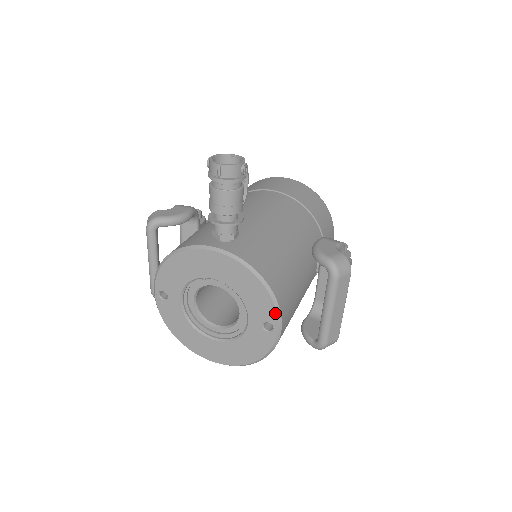
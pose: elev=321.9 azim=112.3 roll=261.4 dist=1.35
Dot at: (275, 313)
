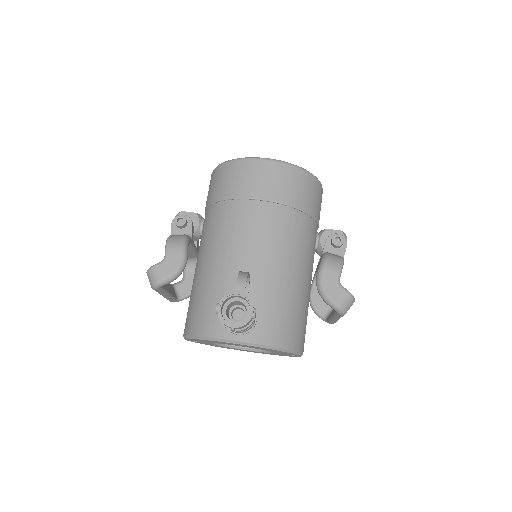
Dot at: (297, 355)
